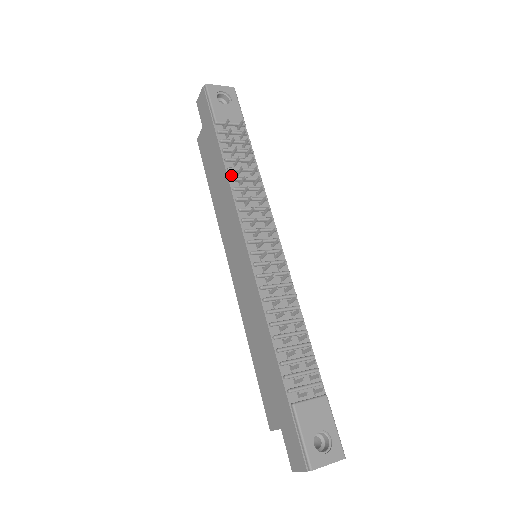
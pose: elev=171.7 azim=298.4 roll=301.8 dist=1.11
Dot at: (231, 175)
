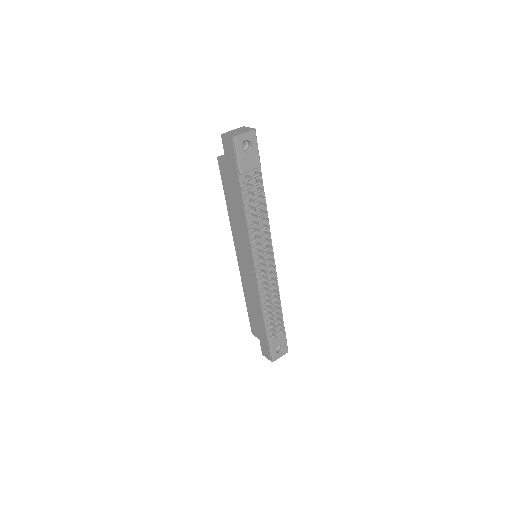
Dot at: (248, 216)
